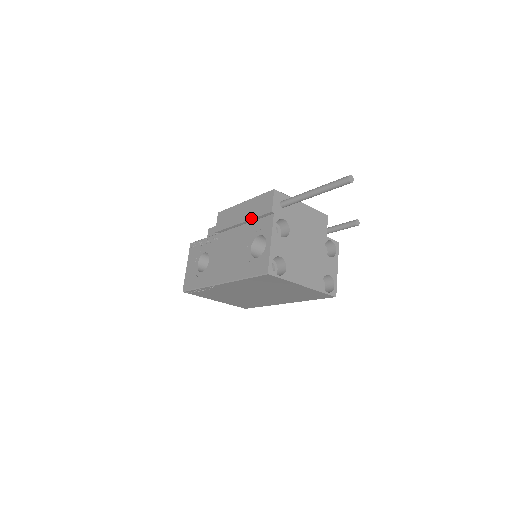
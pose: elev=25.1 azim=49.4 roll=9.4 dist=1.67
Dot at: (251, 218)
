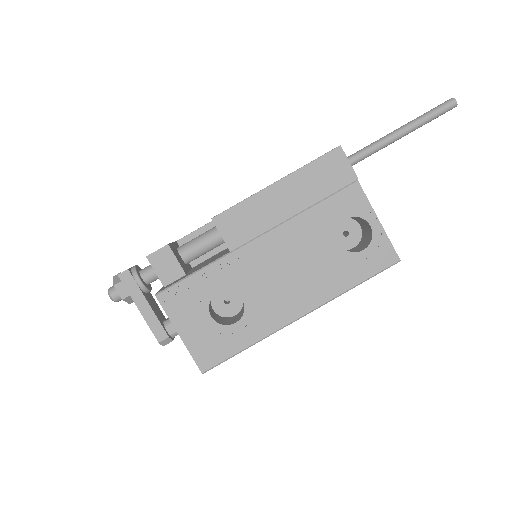
Dot at: (316, 201)
